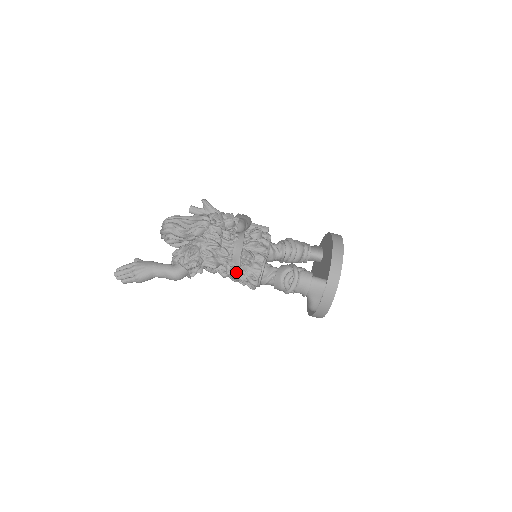
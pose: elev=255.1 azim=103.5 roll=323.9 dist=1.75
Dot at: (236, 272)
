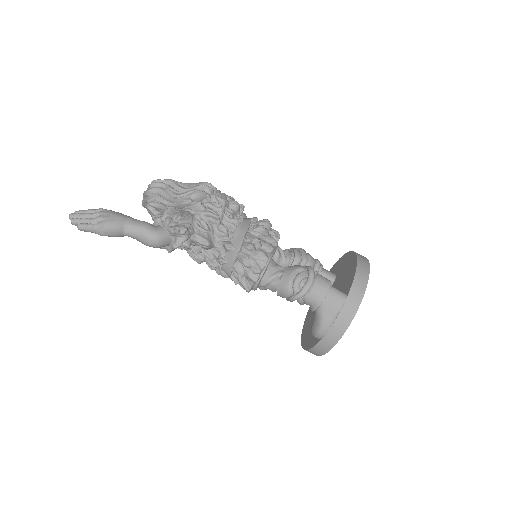
Dot at: (233, 258)
